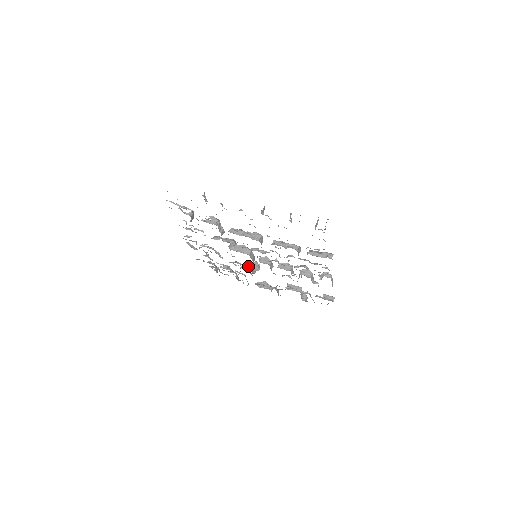
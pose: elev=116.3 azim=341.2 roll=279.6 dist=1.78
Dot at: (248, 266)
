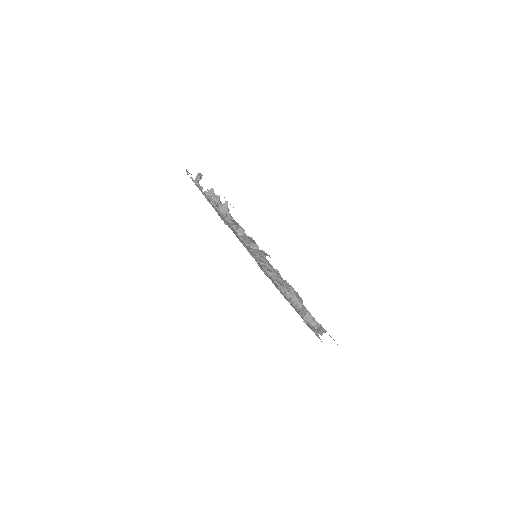
Dot at: occluded
